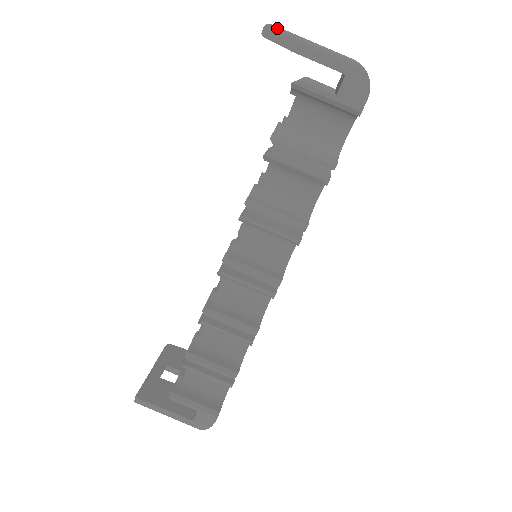
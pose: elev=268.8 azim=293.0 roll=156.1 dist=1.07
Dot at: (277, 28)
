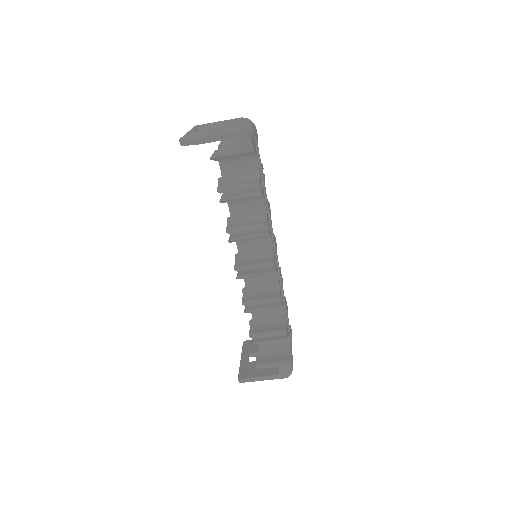
Dot at: (186, 138)
